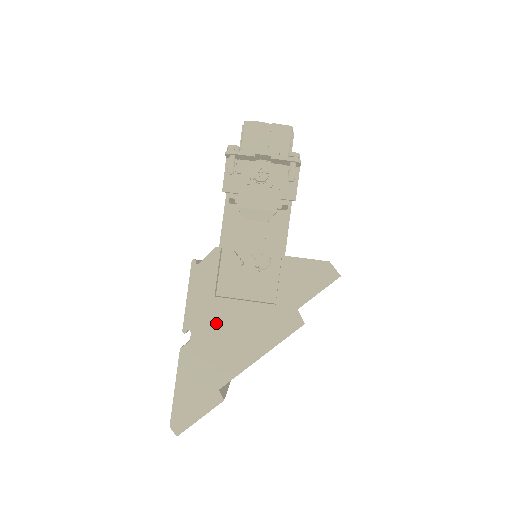
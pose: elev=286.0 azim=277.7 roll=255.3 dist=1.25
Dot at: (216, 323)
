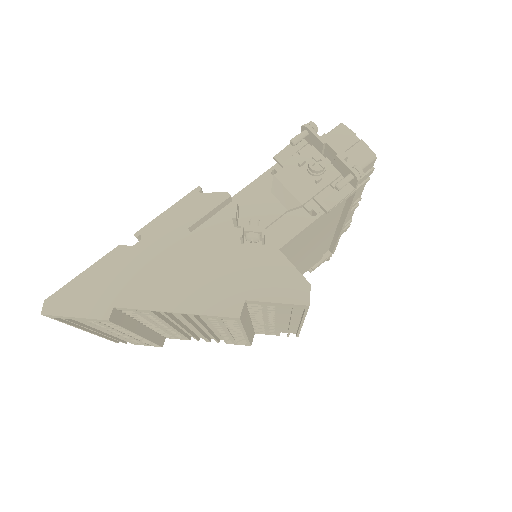
Dot at: (168, 250)
